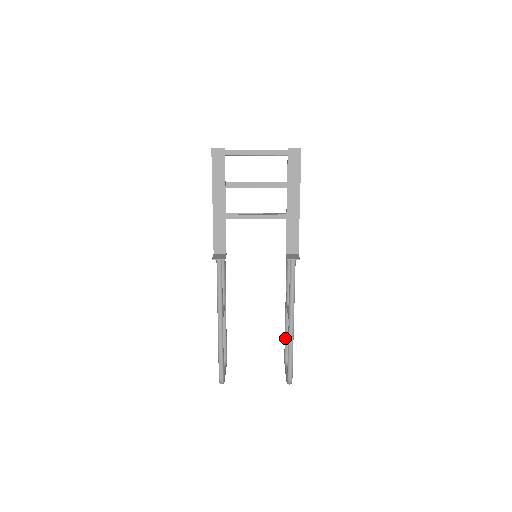
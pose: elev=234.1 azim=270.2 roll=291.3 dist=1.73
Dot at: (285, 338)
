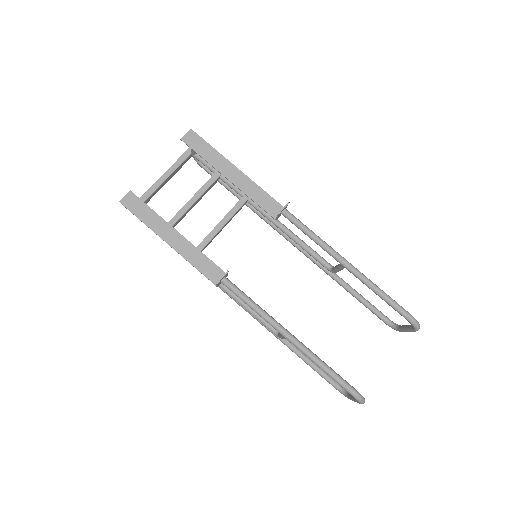
Dot at: (366, 306)
